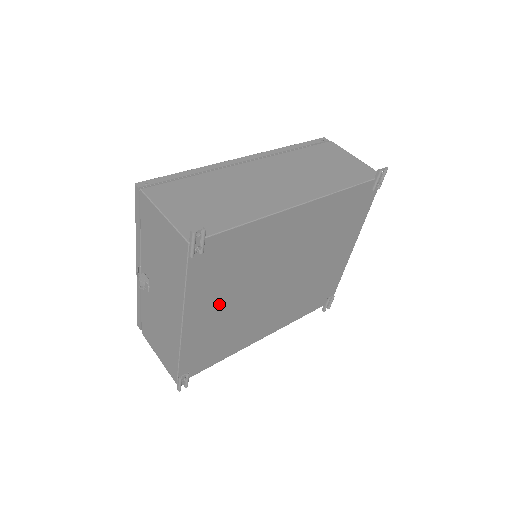
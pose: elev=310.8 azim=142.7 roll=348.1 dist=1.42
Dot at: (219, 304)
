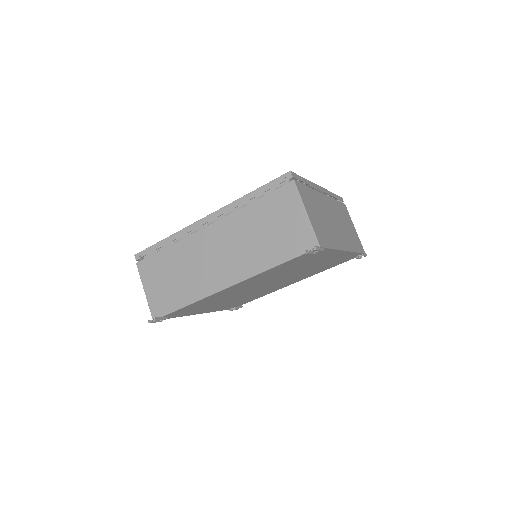
Dot at: (217, 305)
